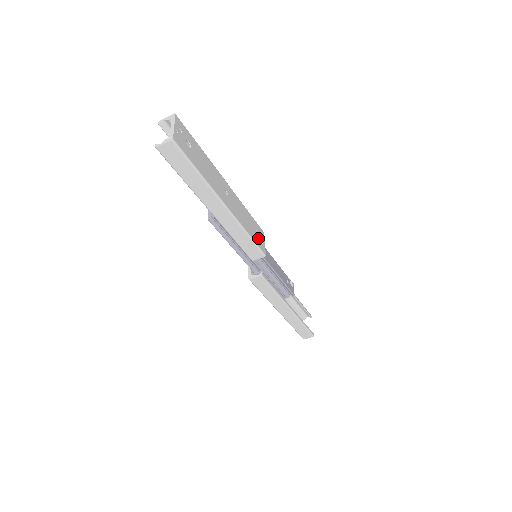
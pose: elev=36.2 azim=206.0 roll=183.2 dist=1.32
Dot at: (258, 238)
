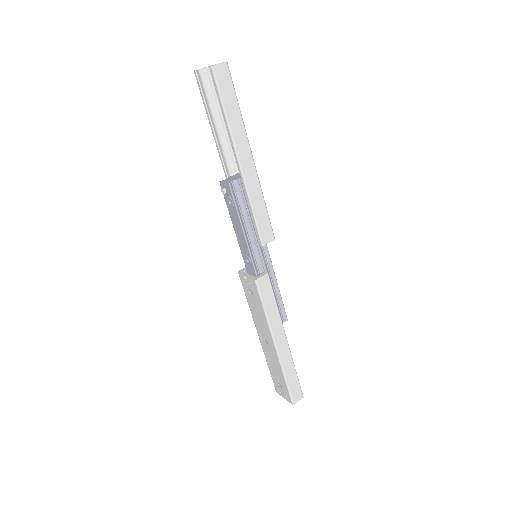
Dot at: occluded
